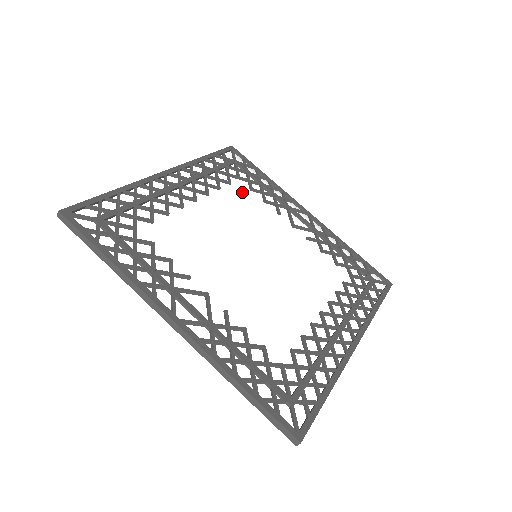
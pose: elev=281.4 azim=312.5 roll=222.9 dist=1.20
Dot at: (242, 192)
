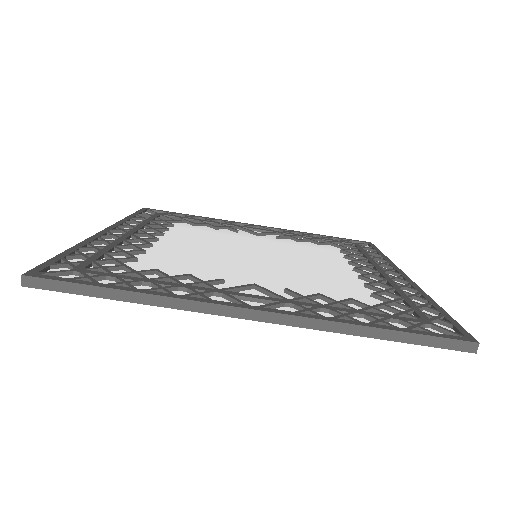
Dot at: (189, 228)
